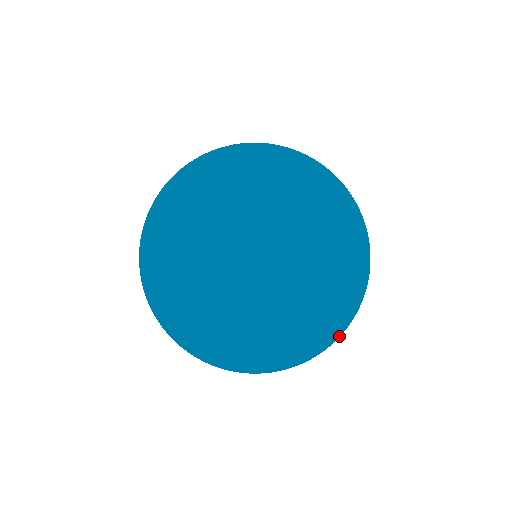
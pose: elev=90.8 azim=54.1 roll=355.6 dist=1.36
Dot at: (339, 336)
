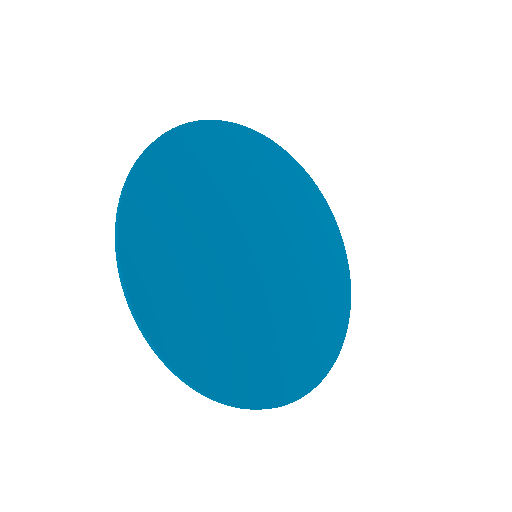
Dot at: (324, 377)
